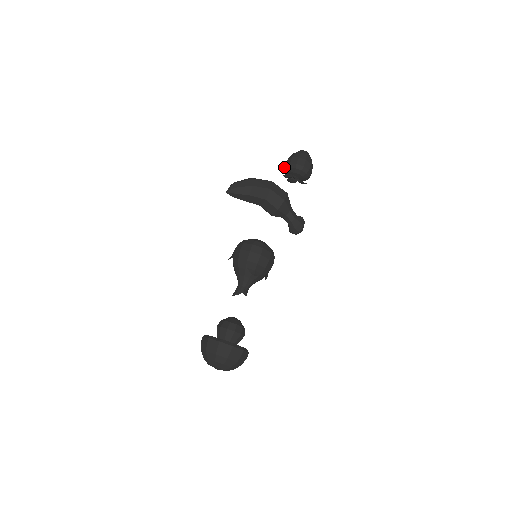
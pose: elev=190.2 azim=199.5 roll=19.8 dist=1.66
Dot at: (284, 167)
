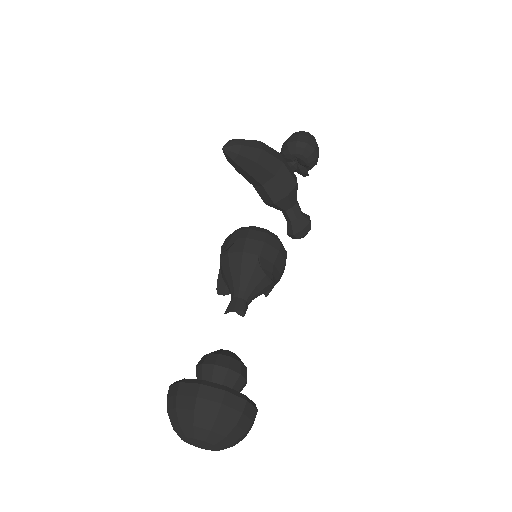
Dot at: (283, 146)
